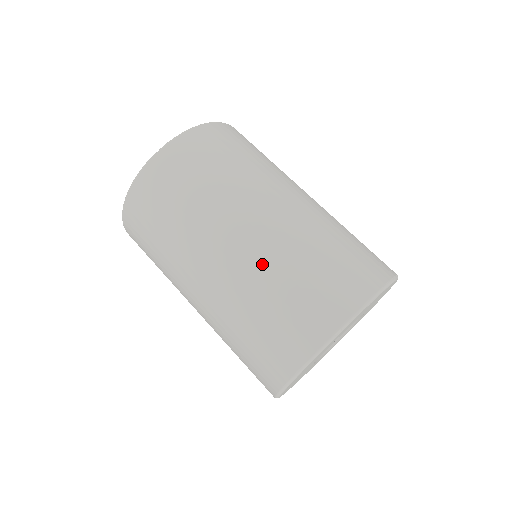
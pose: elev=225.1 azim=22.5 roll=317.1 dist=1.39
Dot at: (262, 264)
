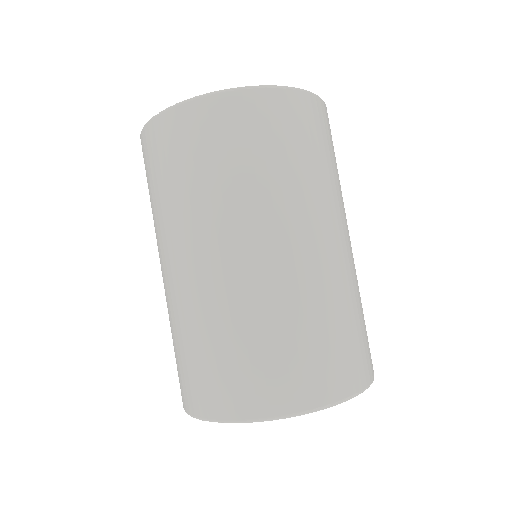
Dot at: (183, 310)
